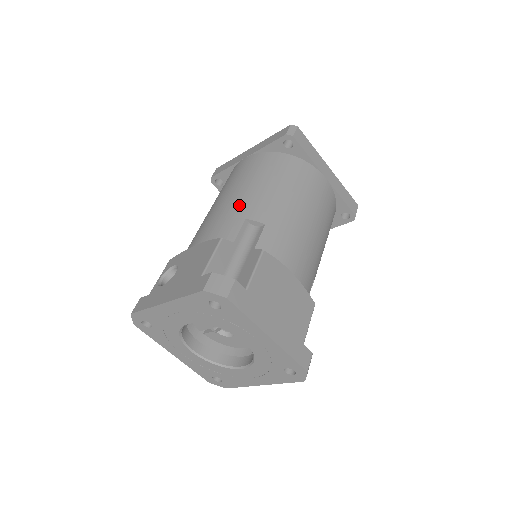
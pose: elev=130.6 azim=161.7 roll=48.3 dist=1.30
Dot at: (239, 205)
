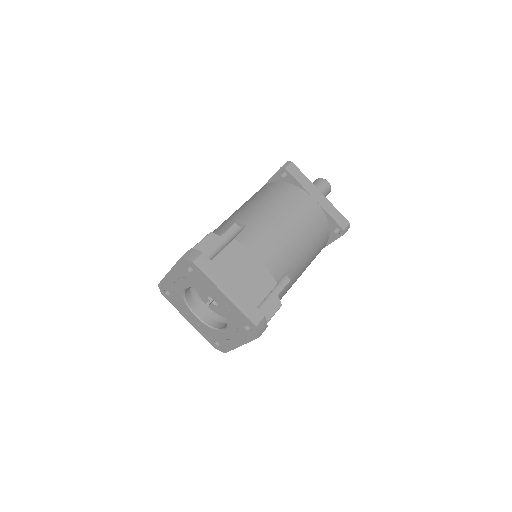
Dot at: (236, 215)
